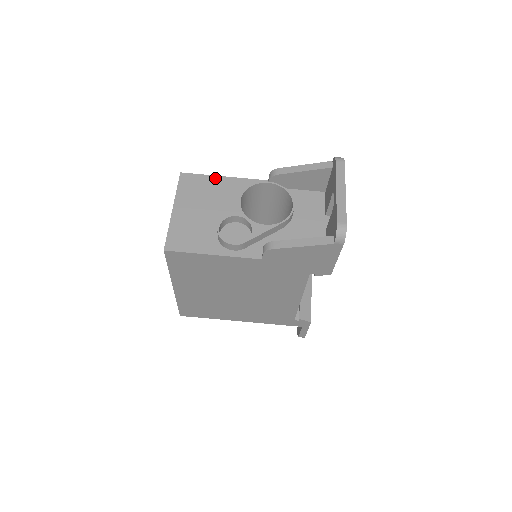
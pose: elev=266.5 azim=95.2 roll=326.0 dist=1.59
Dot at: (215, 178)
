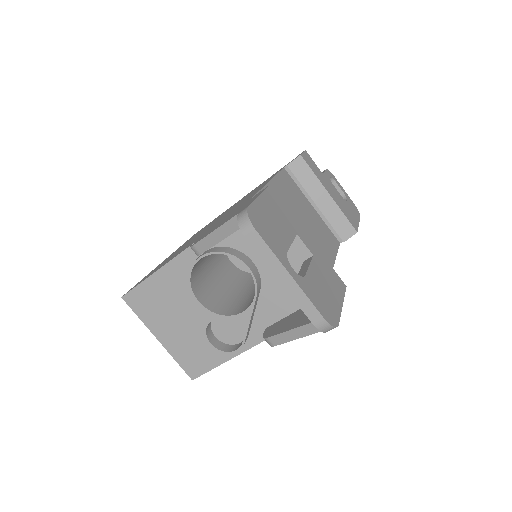
Dot at: (152, 280)
